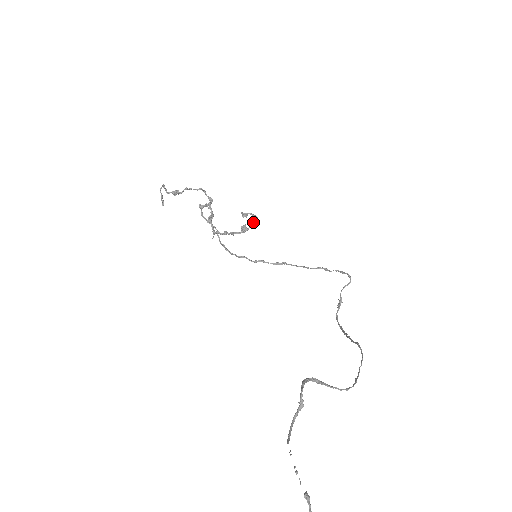
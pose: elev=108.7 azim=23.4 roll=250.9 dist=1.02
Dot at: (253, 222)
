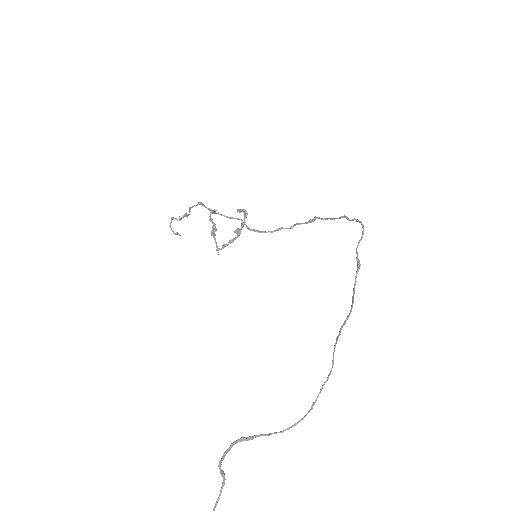
Dot at: (241, 223)
